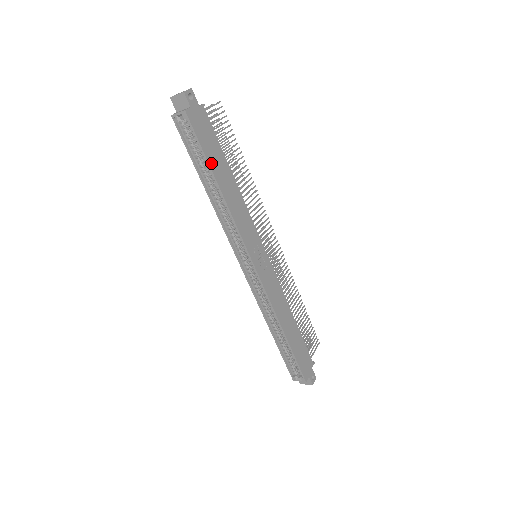
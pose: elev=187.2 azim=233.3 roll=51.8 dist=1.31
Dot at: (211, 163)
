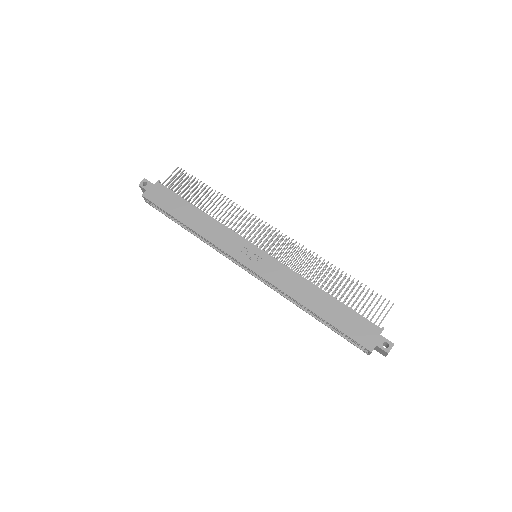
Dot at: (174, 214)
